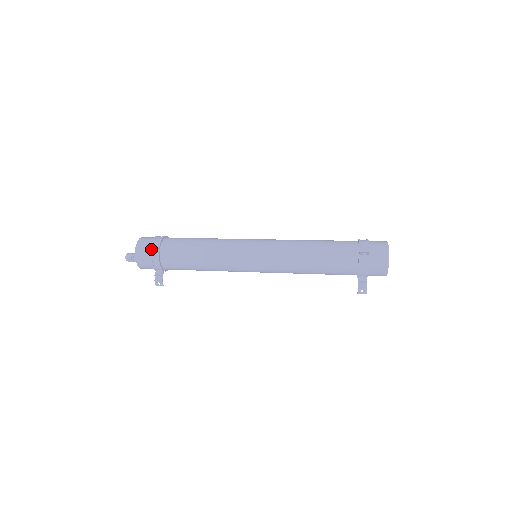
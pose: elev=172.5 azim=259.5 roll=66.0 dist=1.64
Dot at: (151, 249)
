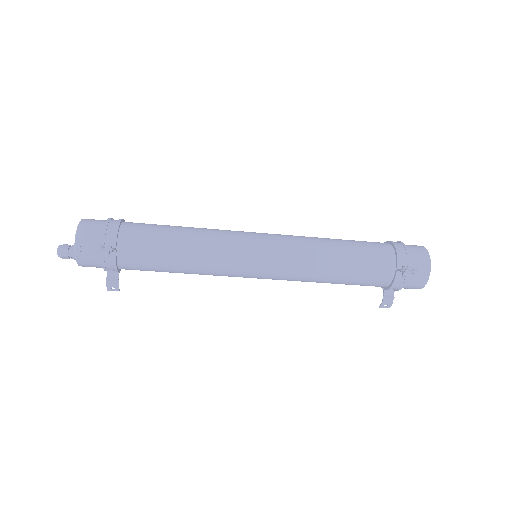
Dot at: occluded
